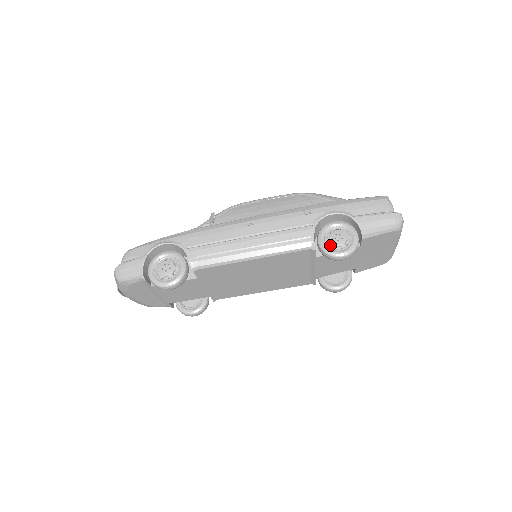
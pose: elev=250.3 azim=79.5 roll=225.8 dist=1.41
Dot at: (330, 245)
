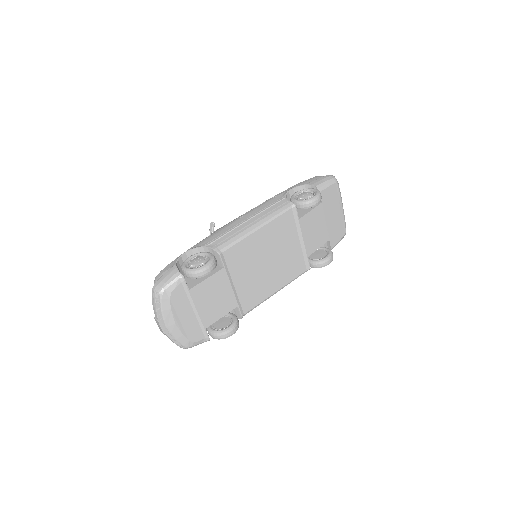
Dot at: (303, 199)
